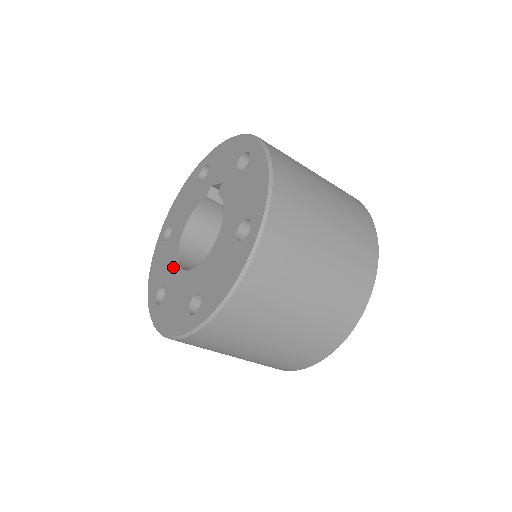
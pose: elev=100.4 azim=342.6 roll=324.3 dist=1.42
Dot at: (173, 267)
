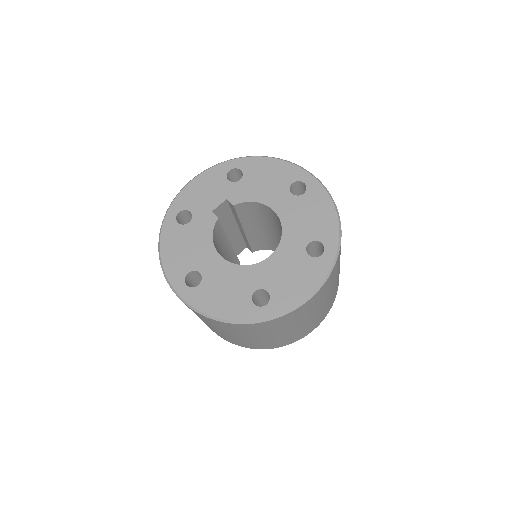
Dot at: (247, 273)
